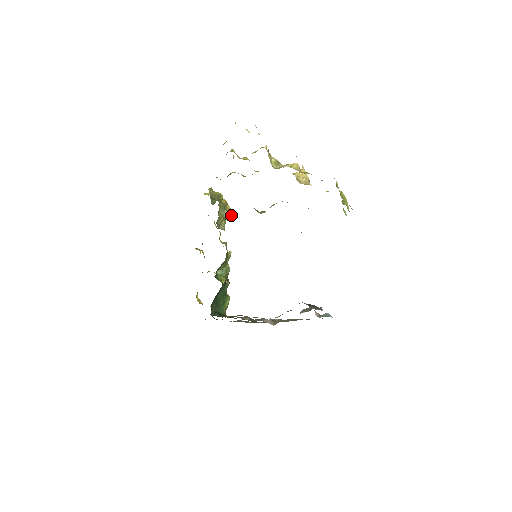
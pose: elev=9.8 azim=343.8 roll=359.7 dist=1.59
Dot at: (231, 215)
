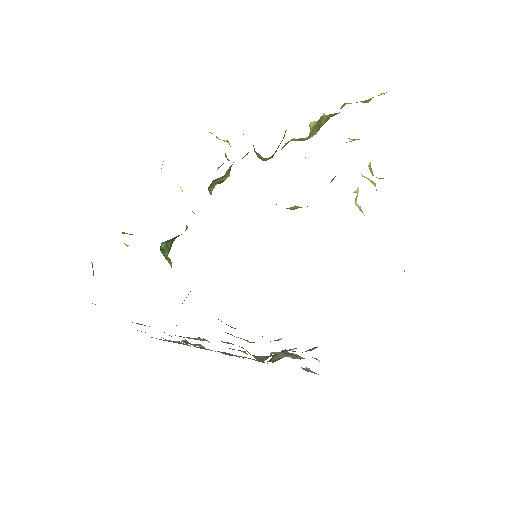
Dot at: (222, 182)
